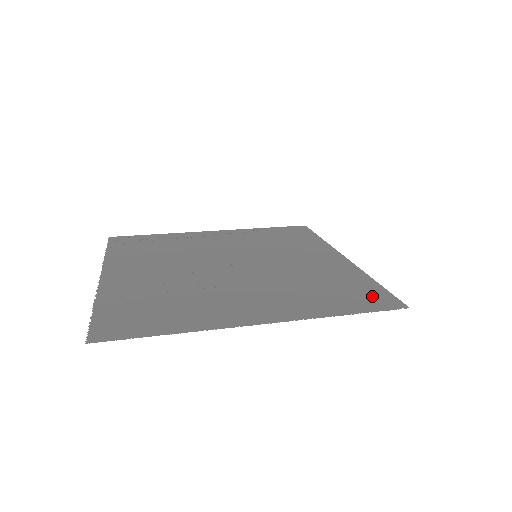
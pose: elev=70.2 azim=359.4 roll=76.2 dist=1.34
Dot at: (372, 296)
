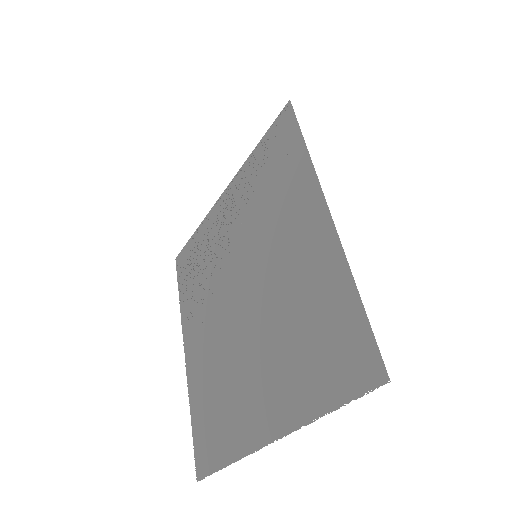
Dot at: (352, 350)
